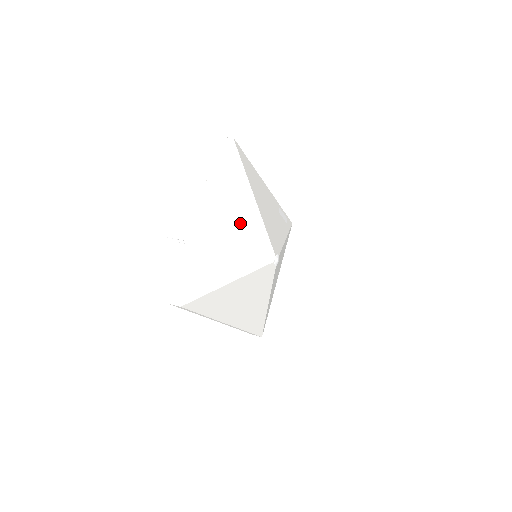
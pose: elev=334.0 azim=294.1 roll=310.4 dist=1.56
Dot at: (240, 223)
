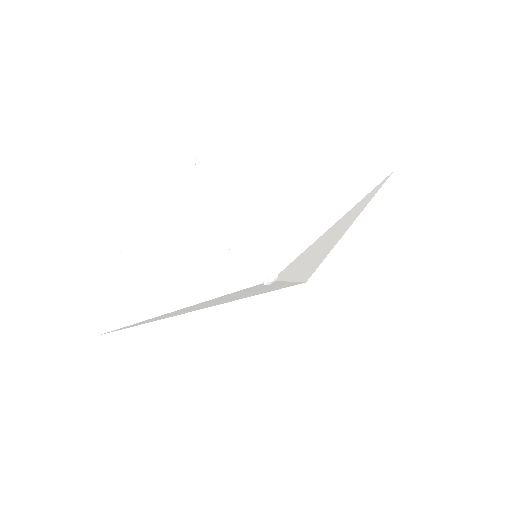
Dot at: (183, 264)
